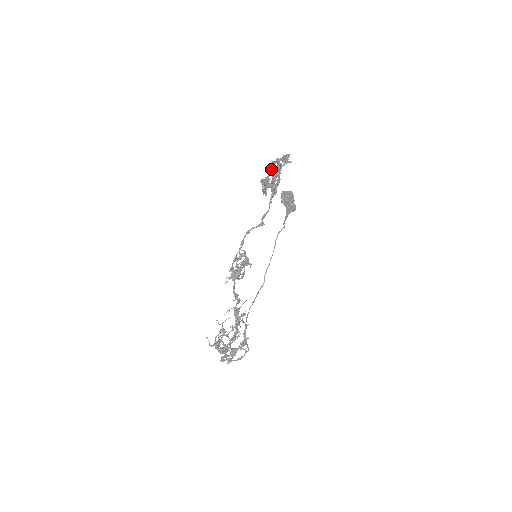
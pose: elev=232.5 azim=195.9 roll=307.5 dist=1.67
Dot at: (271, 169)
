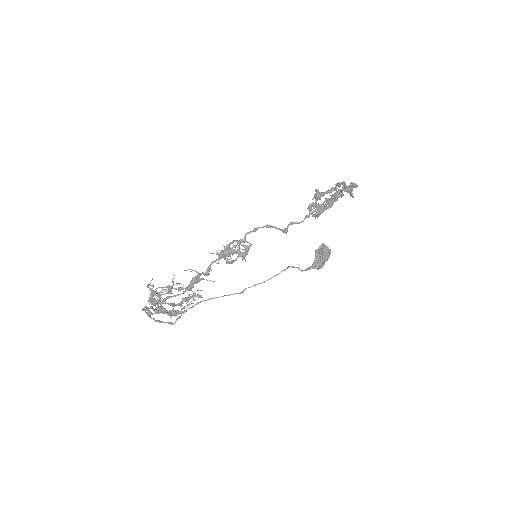
Dot at: (332, 189)
